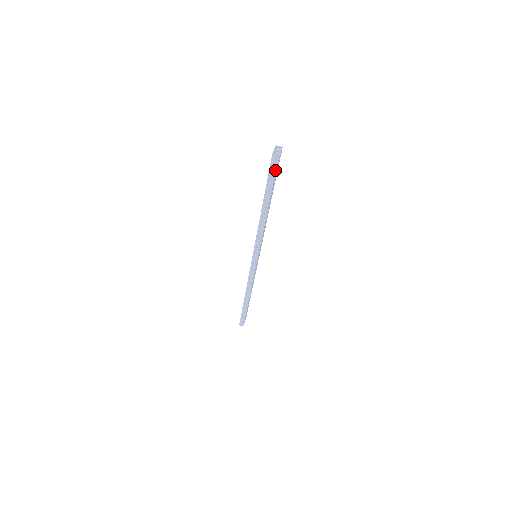
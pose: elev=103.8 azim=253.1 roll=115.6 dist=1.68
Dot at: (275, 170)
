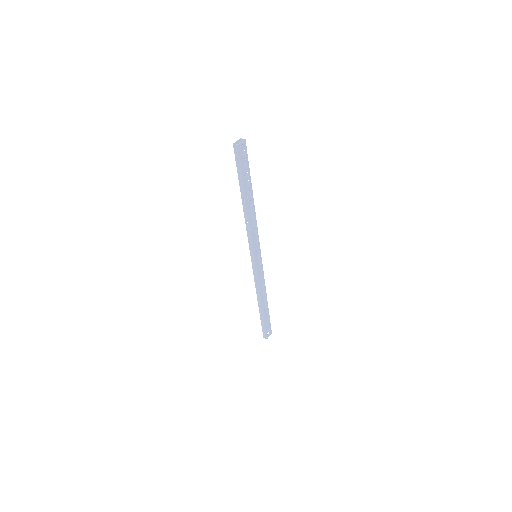
Dot at: (240, 160)
